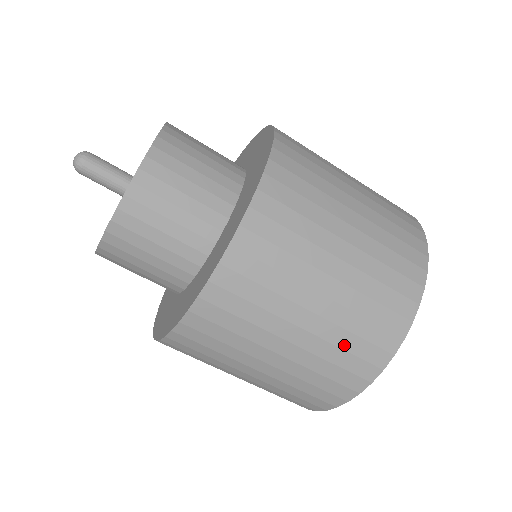
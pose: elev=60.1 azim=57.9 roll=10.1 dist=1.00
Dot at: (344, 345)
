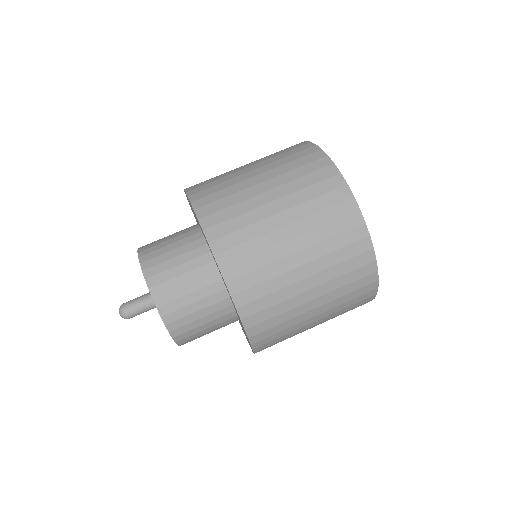
Dot at: (323, 222)
